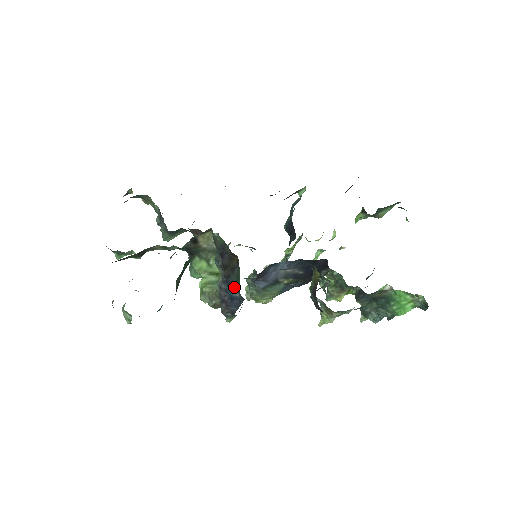
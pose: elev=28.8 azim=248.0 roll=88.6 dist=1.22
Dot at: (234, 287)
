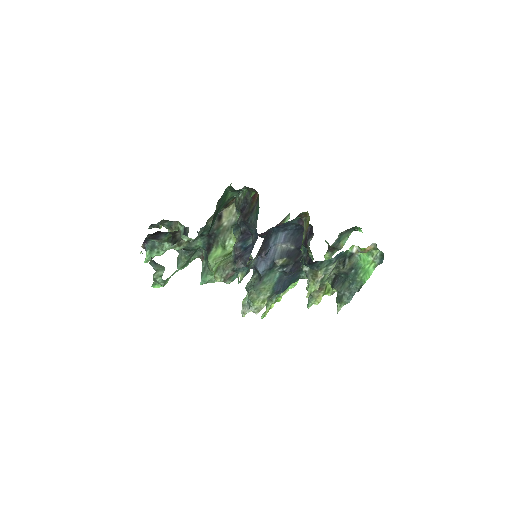
Dot at: (249, 238)
